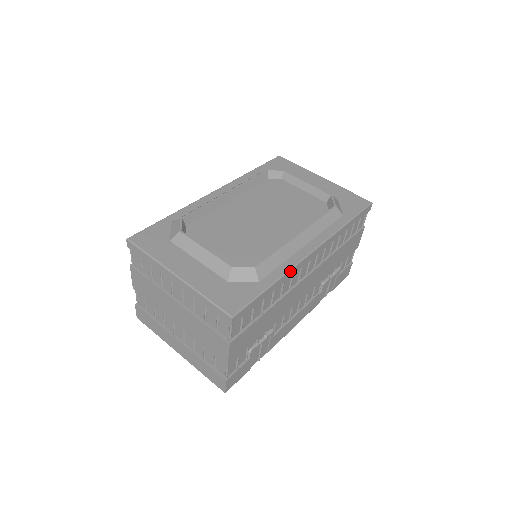
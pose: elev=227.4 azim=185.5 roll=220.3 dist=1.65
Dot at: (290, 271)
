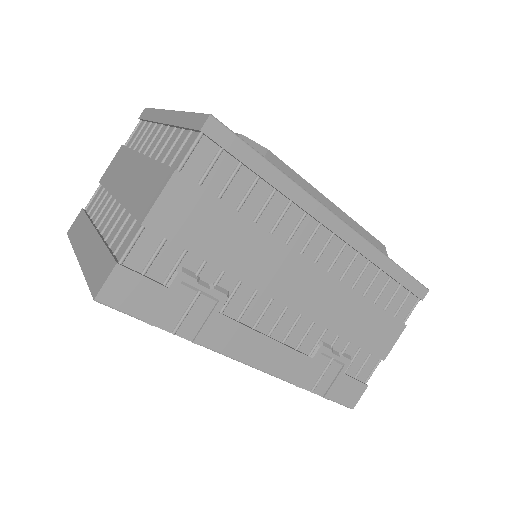
Dot at: (306, 194)
